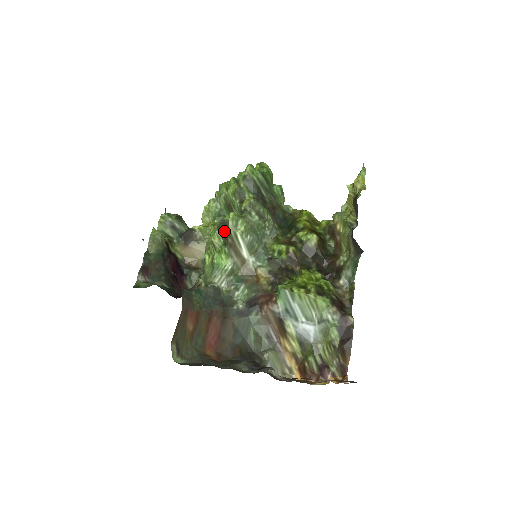
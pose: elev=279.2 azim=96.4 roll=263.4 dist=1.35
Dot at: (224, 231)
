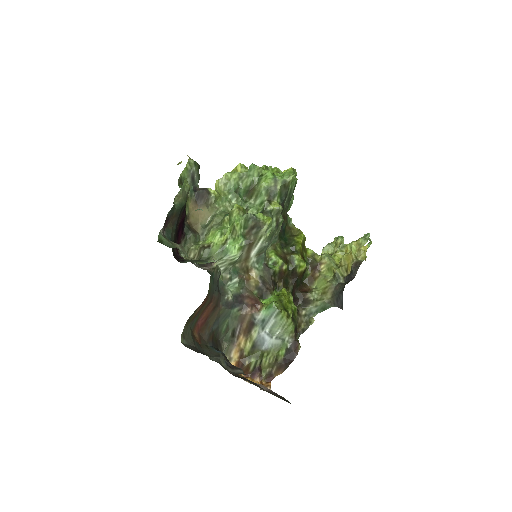
Dot at: (252, 227)
